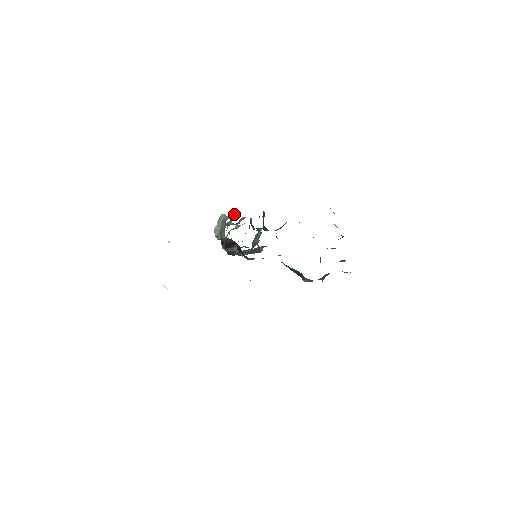
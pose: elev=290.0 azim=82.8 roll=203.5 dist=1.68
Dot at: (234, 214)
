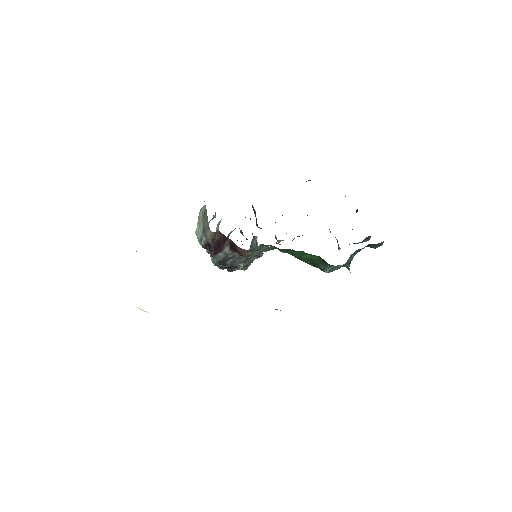
Dot at: occluded
